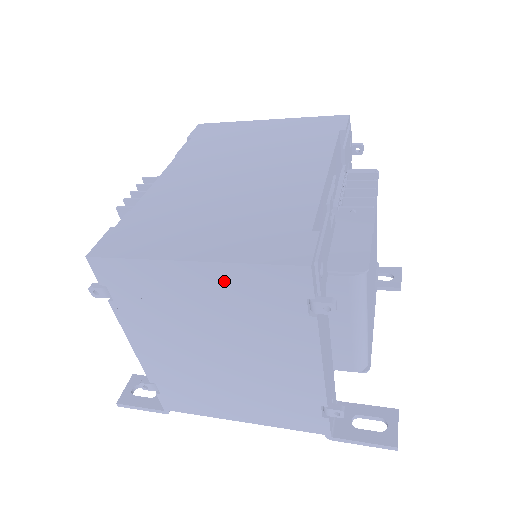
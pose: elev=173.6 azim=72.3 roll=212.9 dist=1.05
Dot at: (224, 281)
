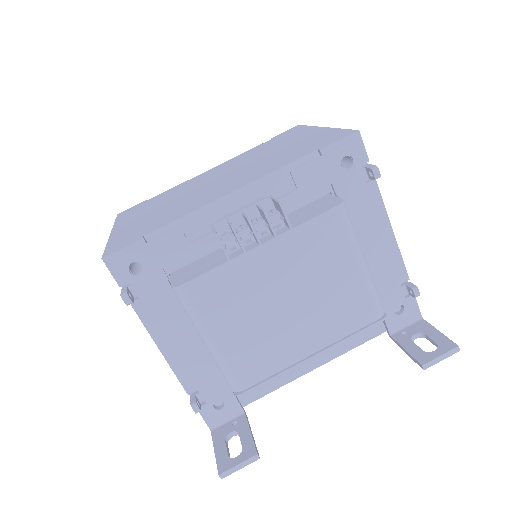
Dot at: occluded
